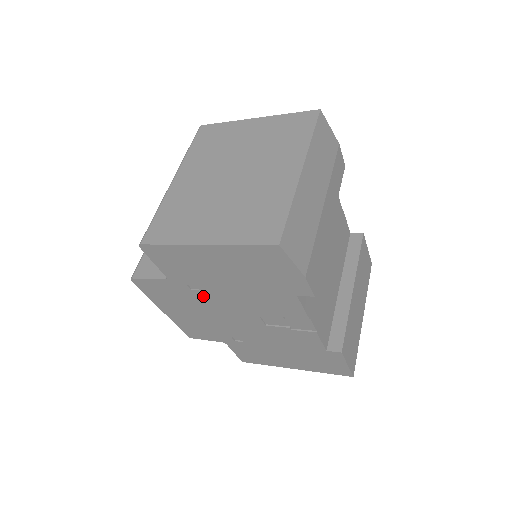
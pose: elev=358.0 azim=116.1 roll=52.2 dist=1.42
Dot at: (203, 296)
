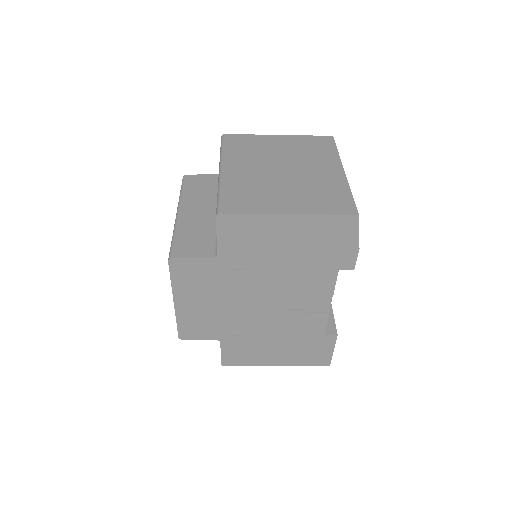
Dot at: (241, 277)
